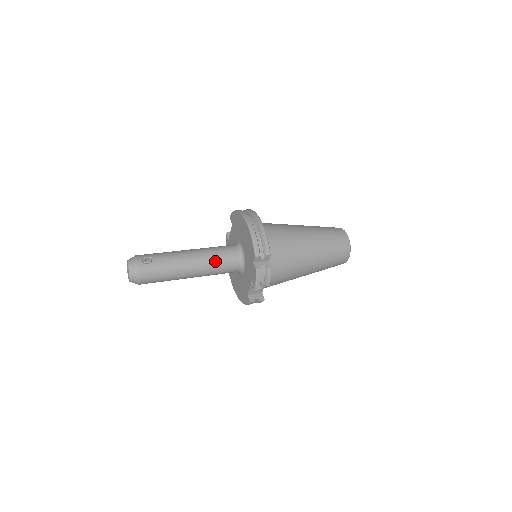
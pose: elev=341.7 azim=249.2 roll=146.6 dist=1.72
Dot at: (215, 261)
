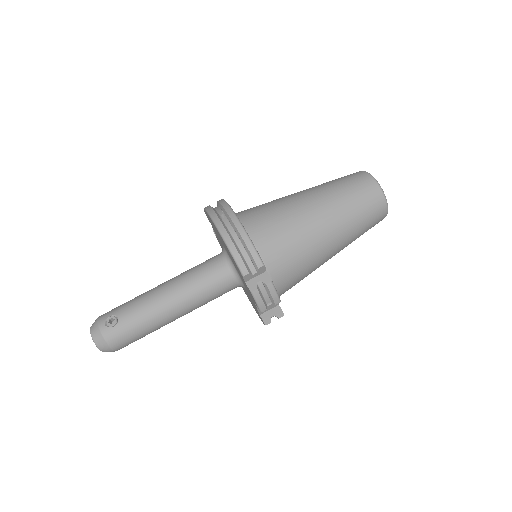
Dot at: (199, 289)
